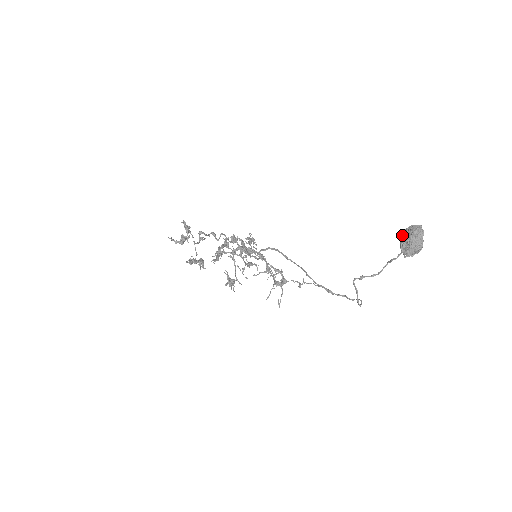
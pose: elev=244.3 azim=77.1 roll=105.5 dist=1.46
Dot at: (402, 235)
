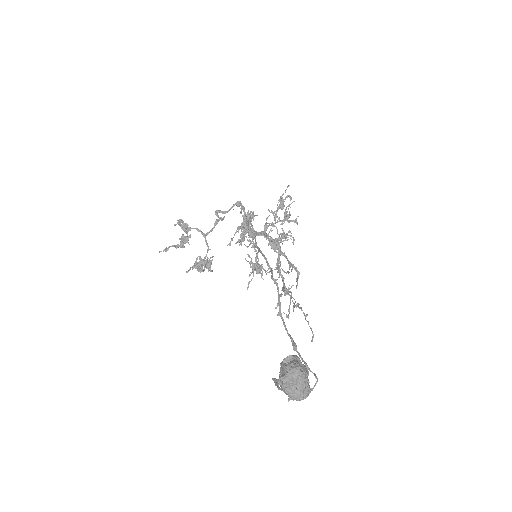
Dot at: occluded
